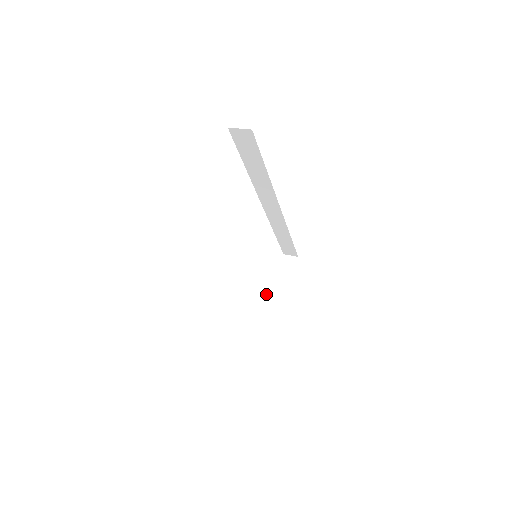
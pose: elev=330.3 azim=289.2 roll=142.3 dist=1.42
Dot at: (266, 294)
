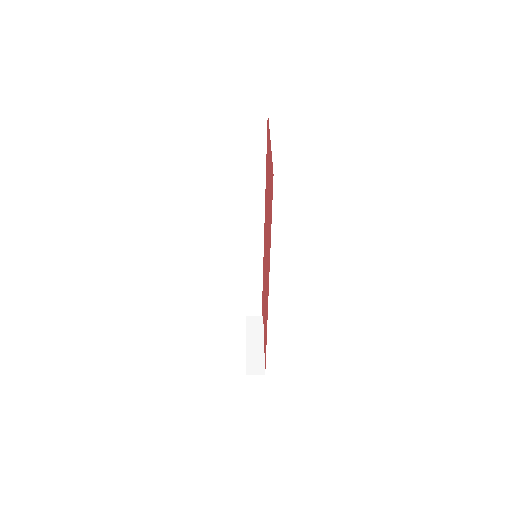
Dot at: (247, 335)
